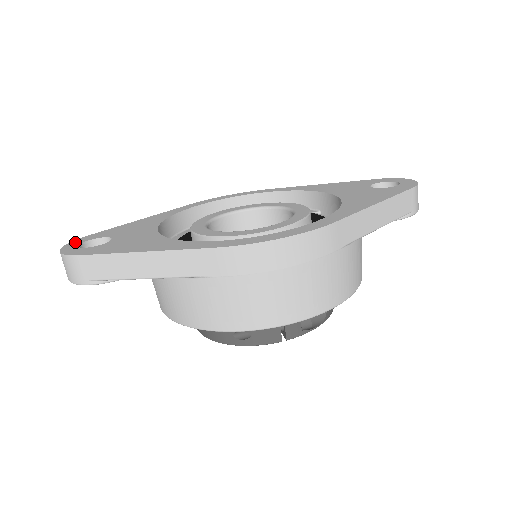
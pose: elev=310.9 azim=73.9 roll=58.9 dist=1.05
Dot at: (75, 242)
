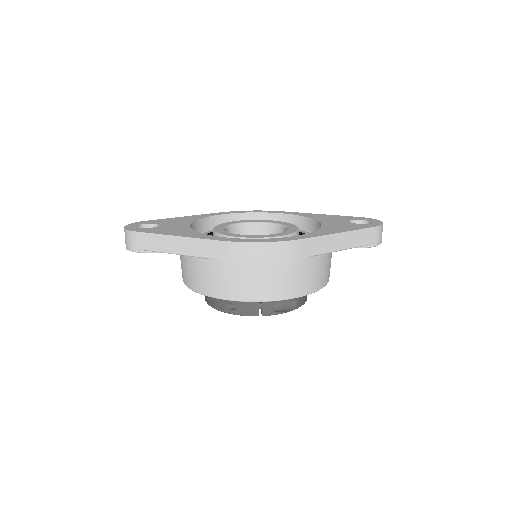
Dot at: (135, 223)
